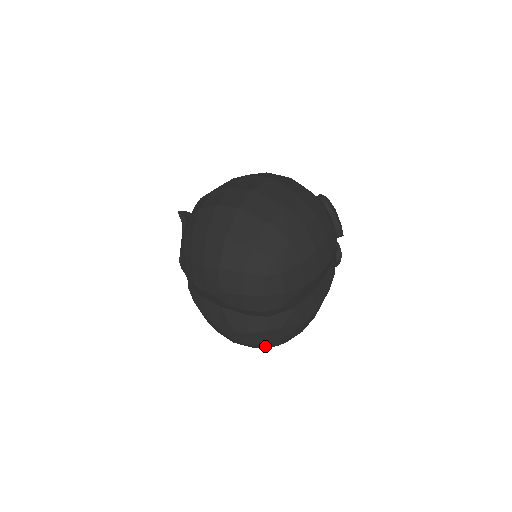
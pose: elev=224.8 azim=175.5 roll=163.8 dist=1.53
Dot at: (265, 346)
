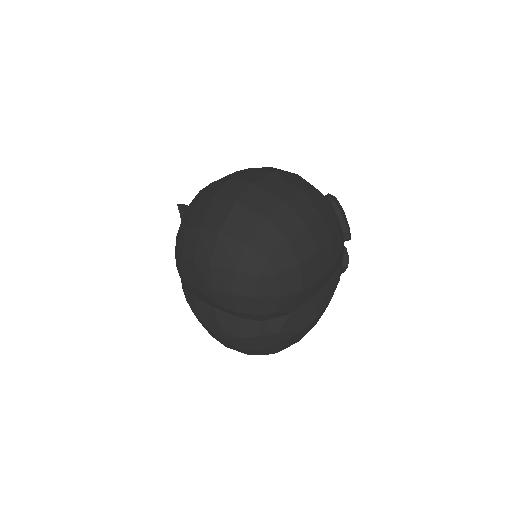
Dot at: (259, 353)
